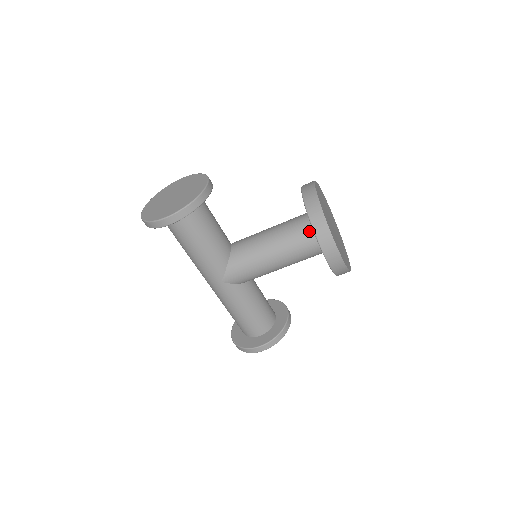
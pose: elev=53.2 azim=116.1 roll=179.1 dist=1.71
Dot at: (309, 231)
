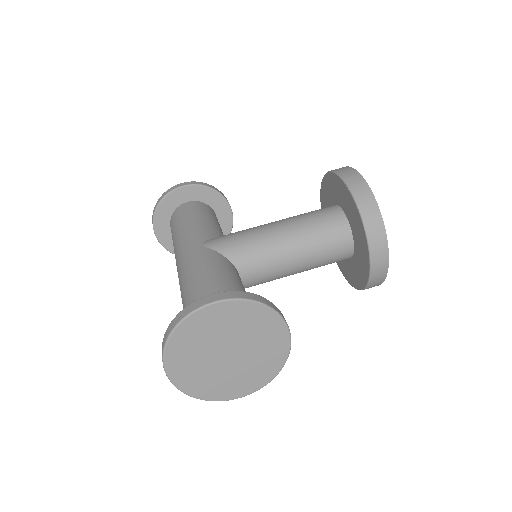
Dot at: occluded
